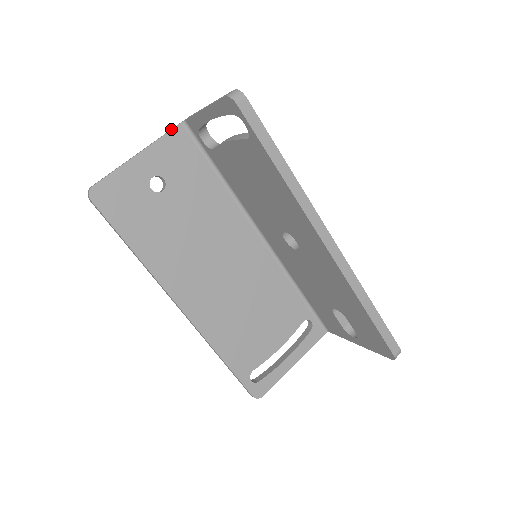
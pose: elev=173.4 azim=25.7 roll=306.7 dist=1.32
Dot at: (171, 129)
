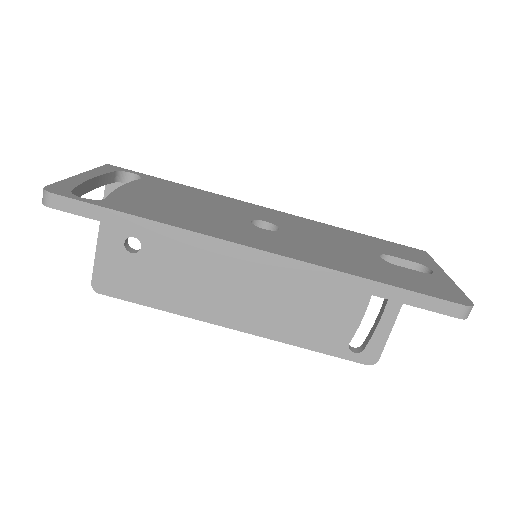
Dot at: (104, 191)
